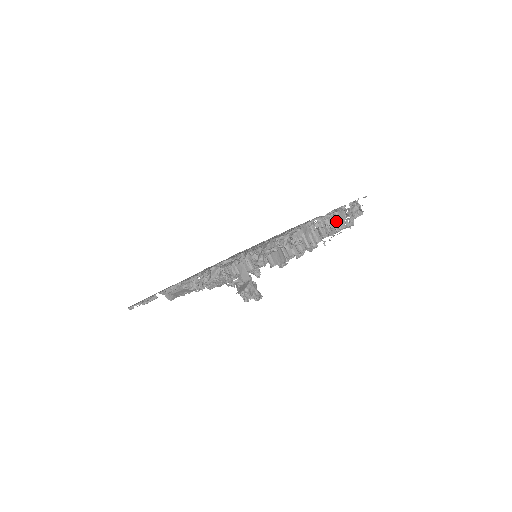
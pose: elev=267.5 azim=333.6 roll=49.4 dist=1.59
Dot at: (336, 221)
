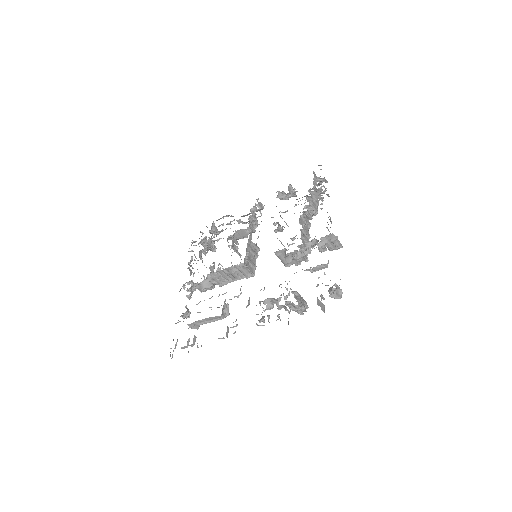
Dot at: (314, 201)
